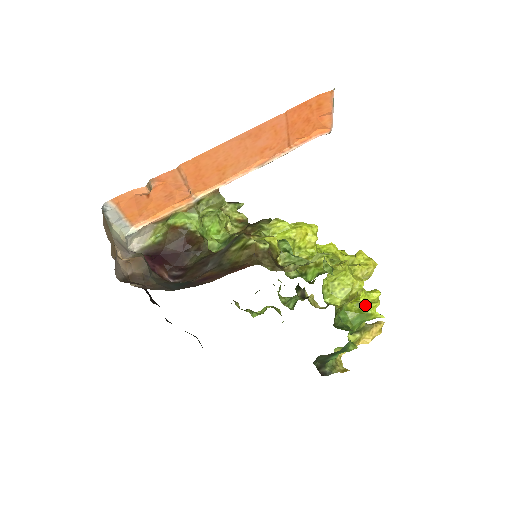
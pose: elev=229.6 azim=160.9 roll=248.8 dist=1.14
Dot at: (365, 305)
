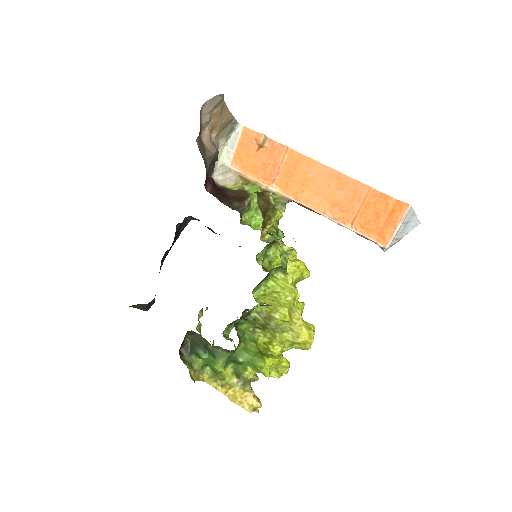
Dot at: (269, 354)
